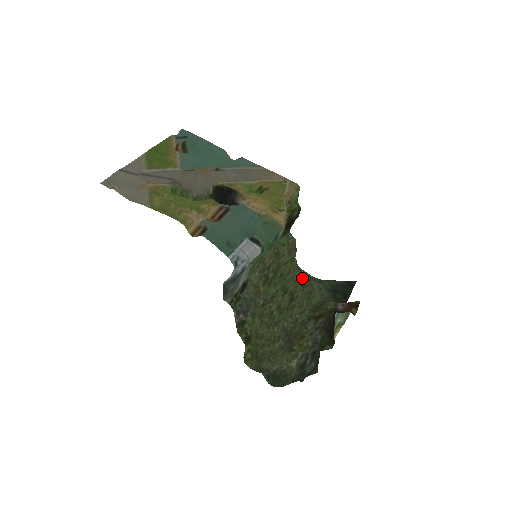
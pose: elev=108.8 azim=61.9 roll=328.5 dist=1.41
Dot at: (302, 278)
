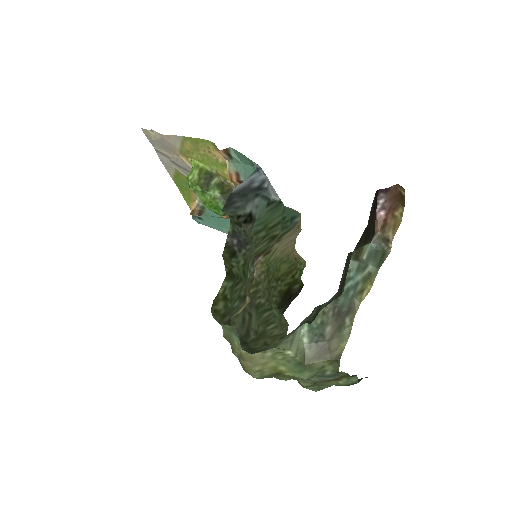
Dot at: occluded
